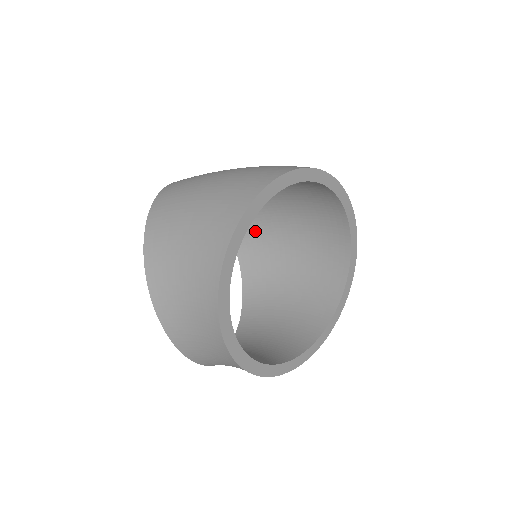
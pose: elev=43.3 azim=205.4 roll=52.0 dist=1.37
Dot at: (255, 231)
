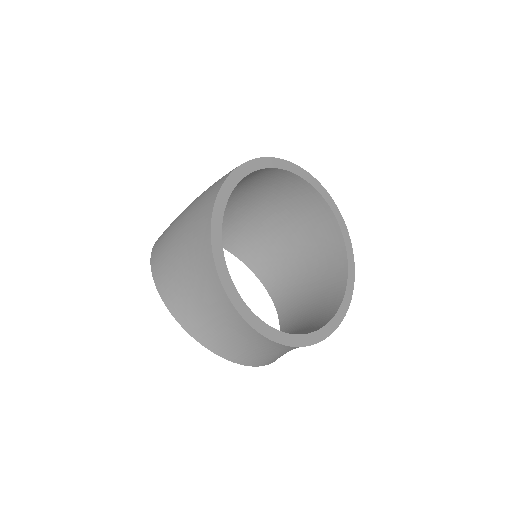
Dot at: (253, 242)
